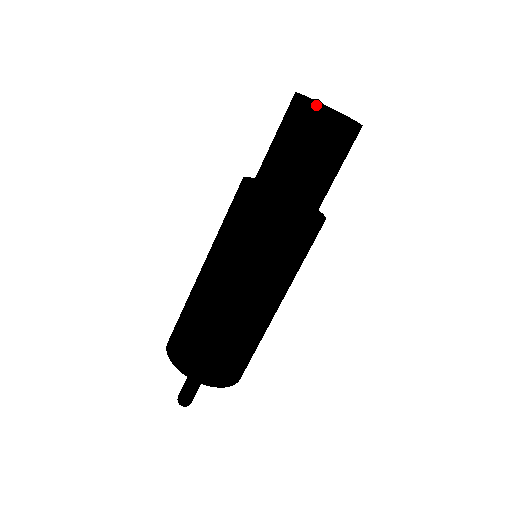
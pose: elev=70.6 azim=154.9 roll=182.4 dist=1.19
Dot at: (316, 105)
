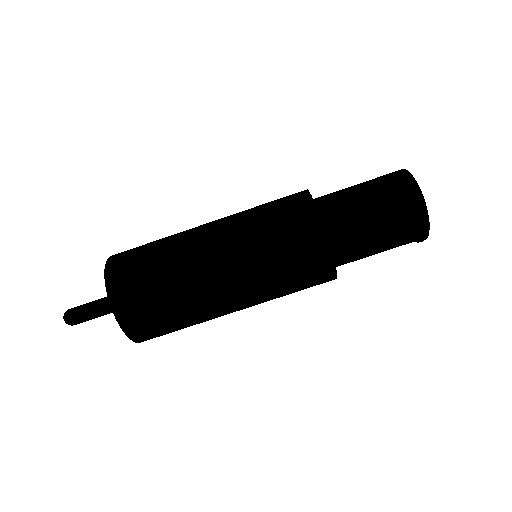
Dot at: (425, 216)
